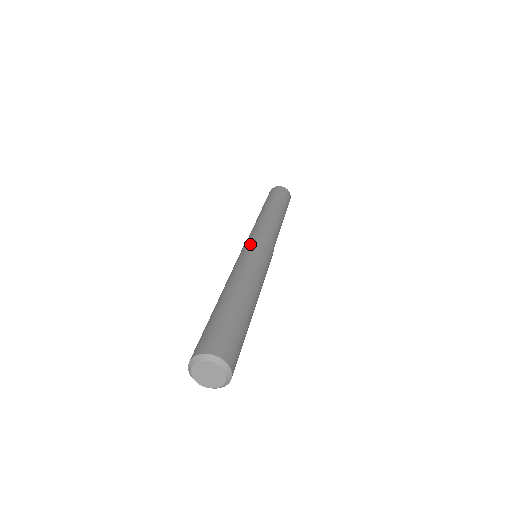
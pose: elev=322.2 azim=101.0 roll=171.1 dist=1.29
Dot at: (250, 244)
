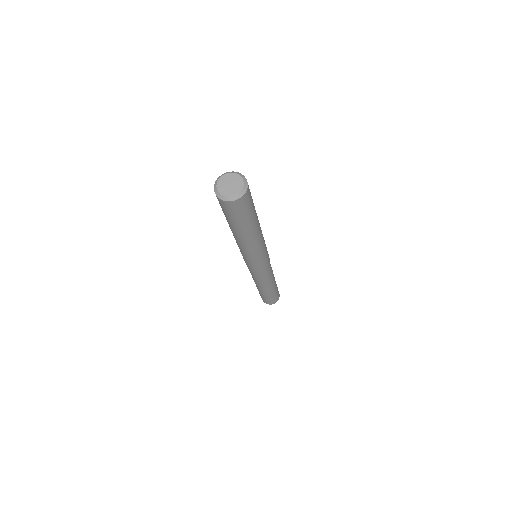
Dot at: occluded
